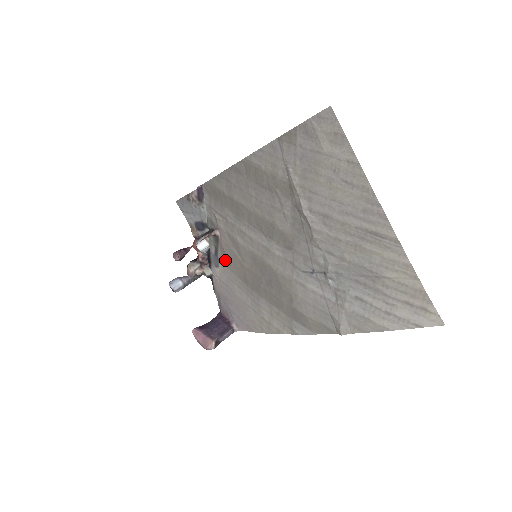
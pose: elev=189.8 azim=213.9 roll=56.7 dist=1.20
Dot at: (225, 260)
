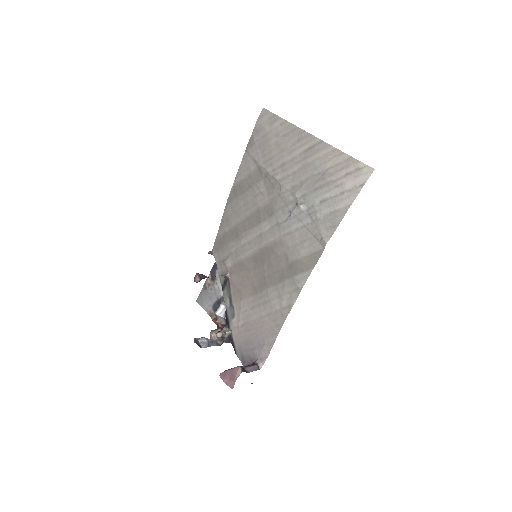
Dot at: (238, 296)
